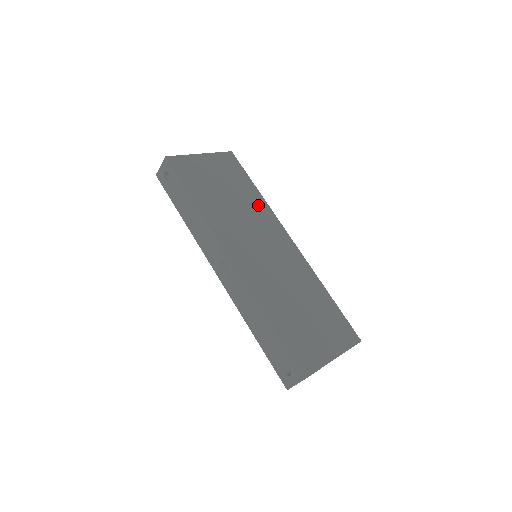
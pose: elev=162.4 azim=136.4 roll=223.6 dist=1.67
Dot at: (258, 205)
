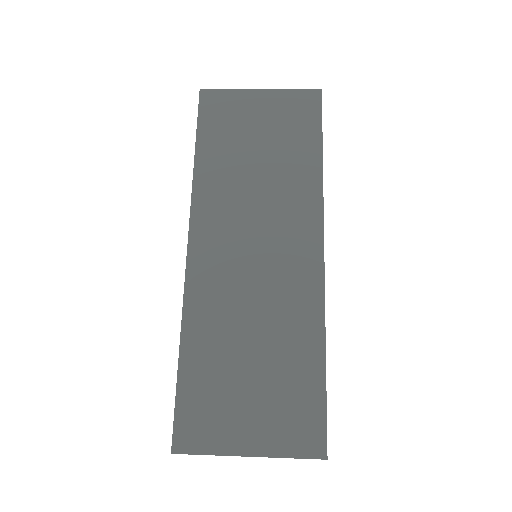
Dot at: (302, 182)
